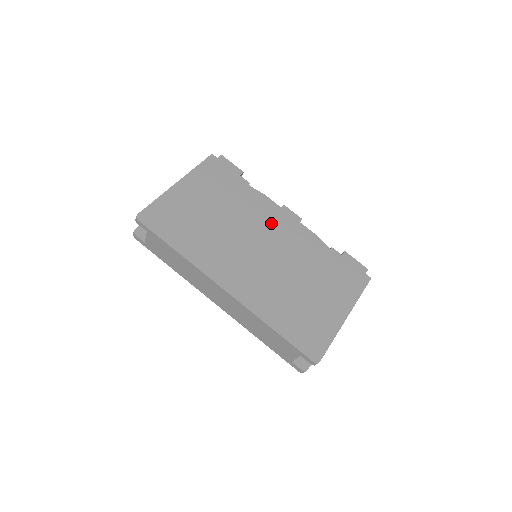
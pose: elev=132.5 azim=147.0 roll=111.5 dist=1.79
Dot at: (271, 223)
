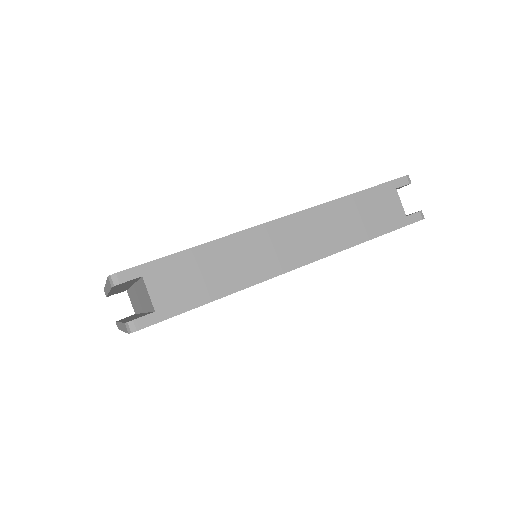
Dot at: occluded
